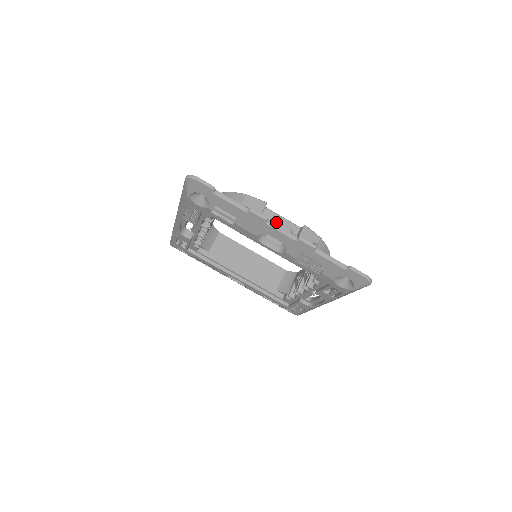
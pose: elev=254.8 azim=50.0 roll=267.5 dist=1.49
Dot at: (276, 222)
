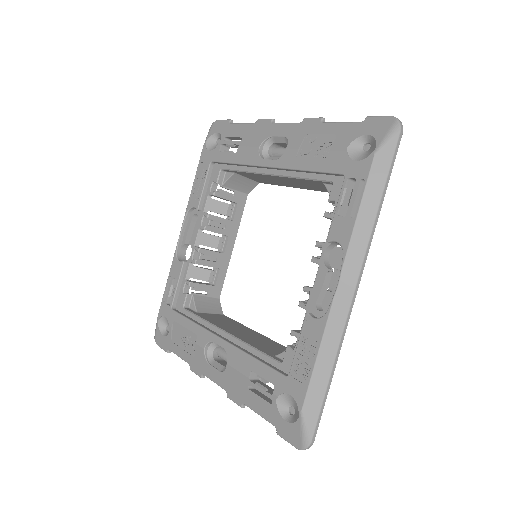
Dot at: occluded
